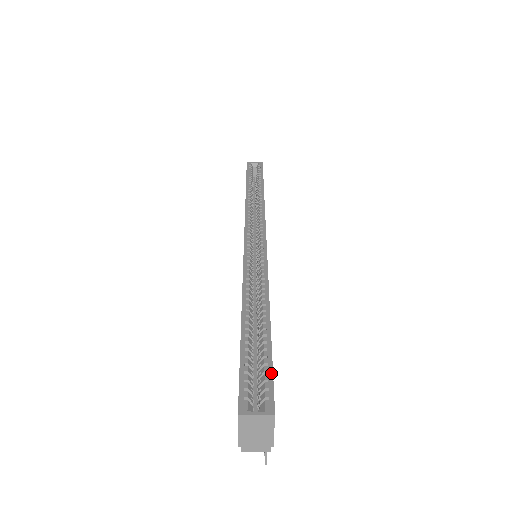
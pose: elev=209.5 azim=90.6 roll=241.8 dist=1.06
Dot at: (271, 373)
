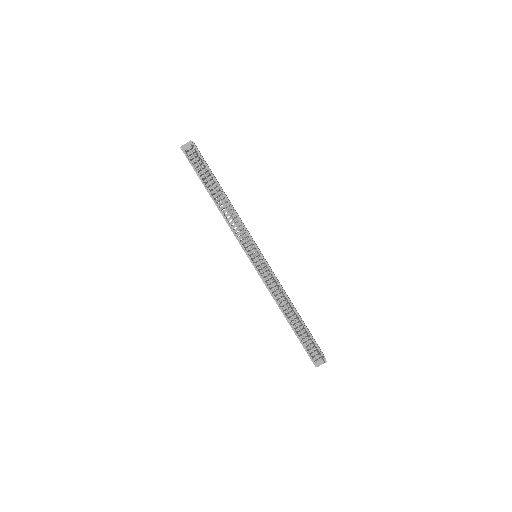
Dot at: occluded
